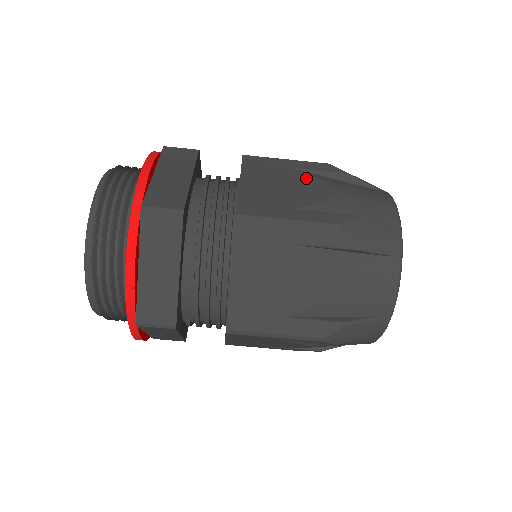
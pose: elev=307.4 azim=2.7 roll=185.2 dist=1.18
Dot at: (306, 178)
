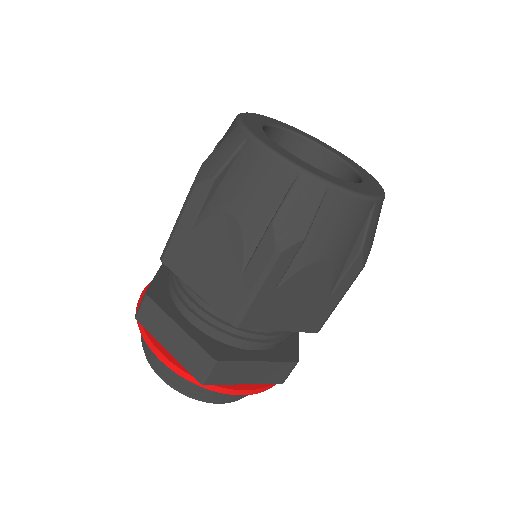
Dot at: (208, 228)
